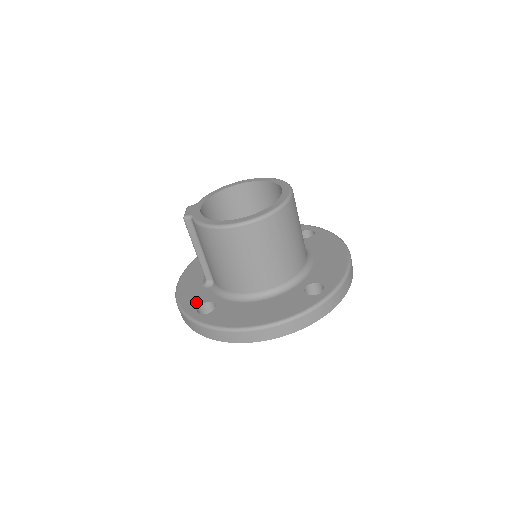
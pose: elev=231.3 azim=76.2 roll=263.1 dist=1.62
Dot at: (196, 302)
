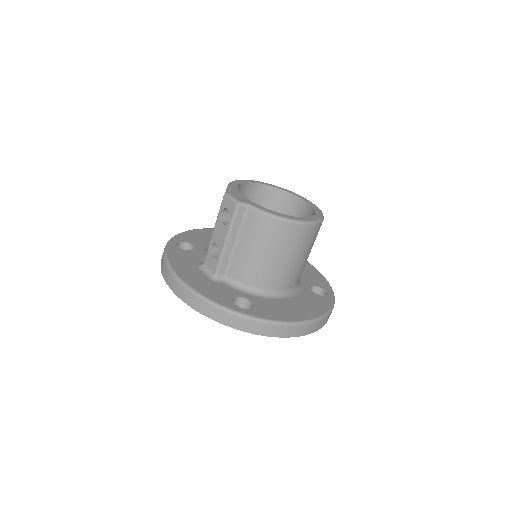
Dot at: (225, 296)
